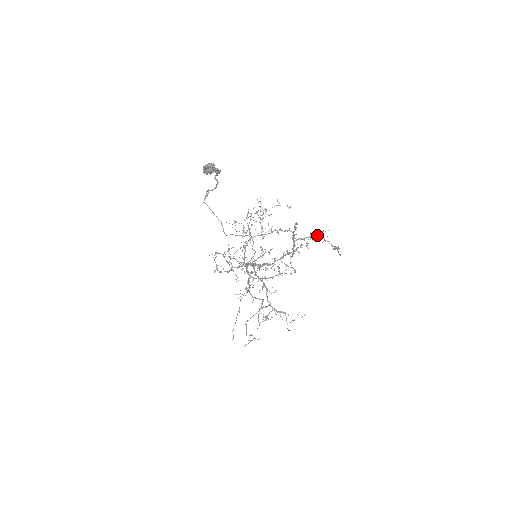
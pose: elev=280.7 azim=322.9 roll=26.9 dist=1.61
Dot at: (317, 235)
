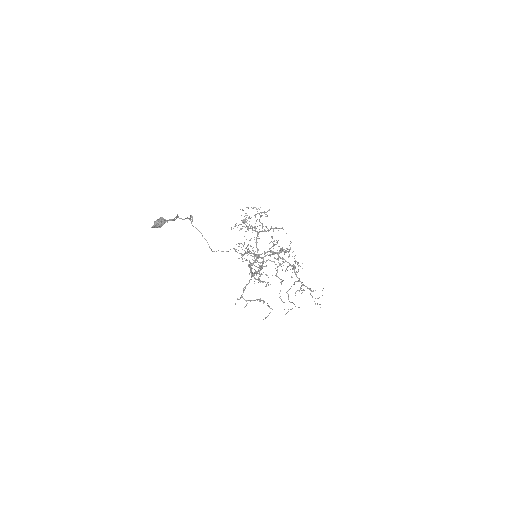
Dot at: (280, 252)
